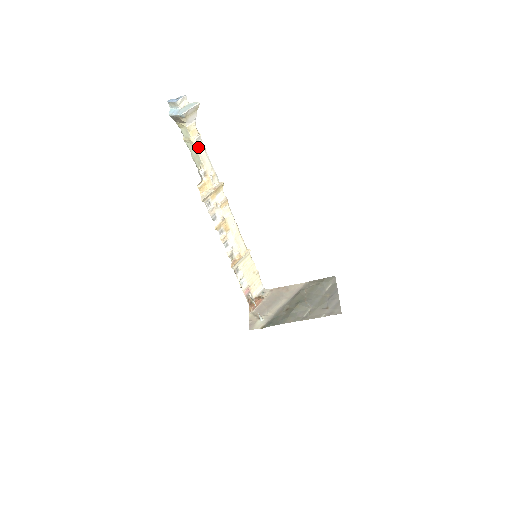
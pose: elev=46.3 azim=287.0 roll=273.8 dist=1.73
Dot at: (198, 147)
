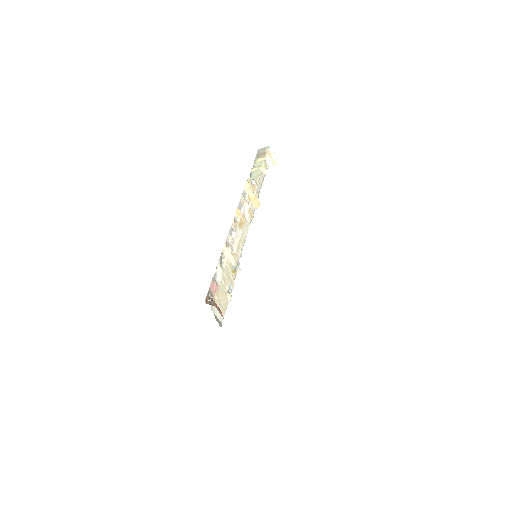
Dot at: (262, 173)
